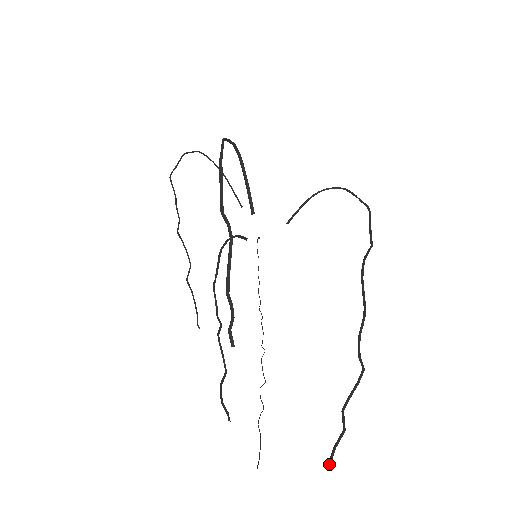
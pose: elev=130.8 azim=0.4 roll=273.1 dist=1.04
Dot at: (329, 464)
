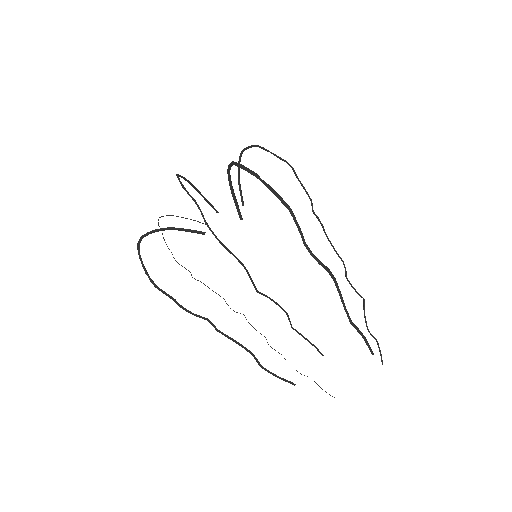
Dot at: occluded
